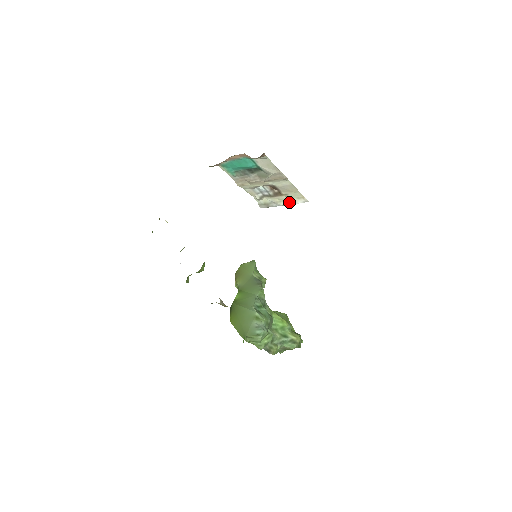
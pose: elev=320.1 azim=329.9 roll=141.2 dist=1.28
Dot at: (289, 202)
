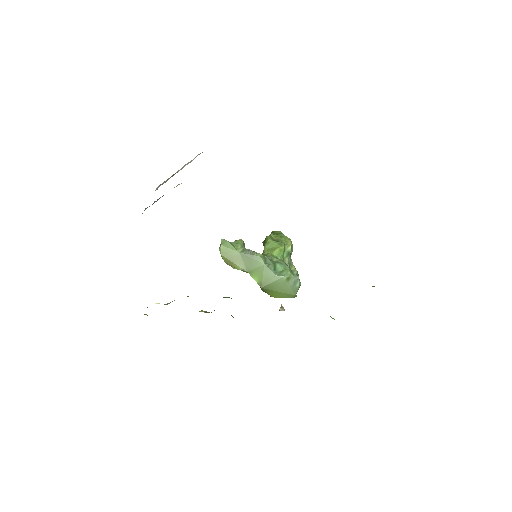
Dot at: (184, 166)
